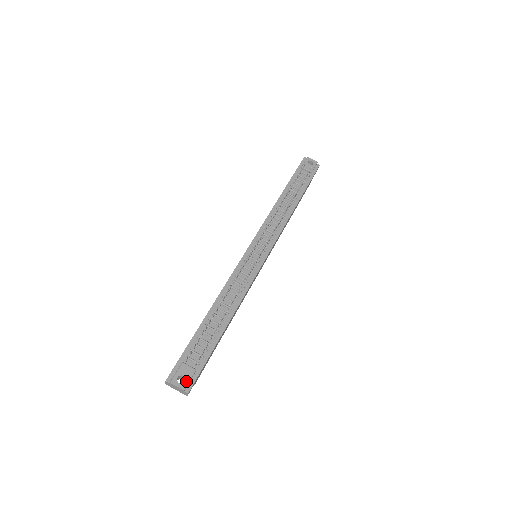
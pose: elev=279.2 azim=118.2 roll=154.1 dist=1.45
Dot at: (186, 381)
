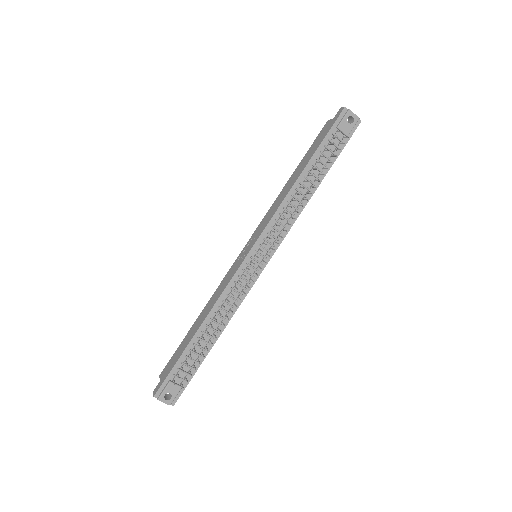
Dot at: (172, 398)
